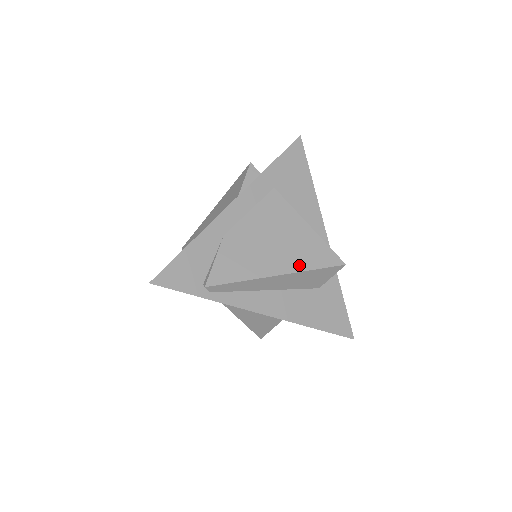
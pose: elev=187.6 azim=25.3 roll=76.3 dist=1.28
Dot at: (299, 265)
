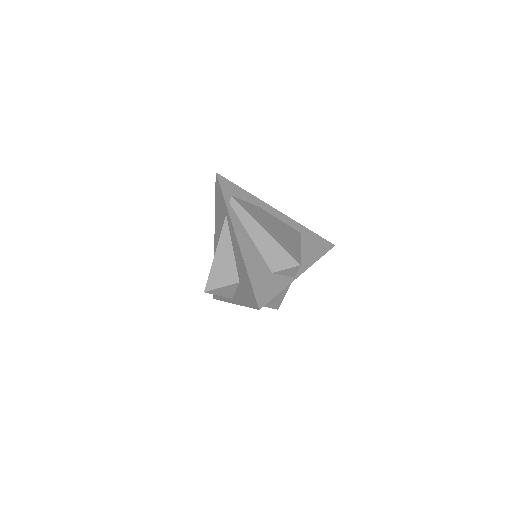
Dot at: (279, 240)
